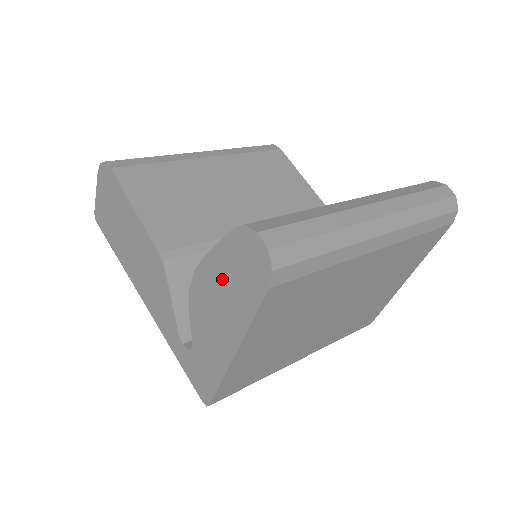
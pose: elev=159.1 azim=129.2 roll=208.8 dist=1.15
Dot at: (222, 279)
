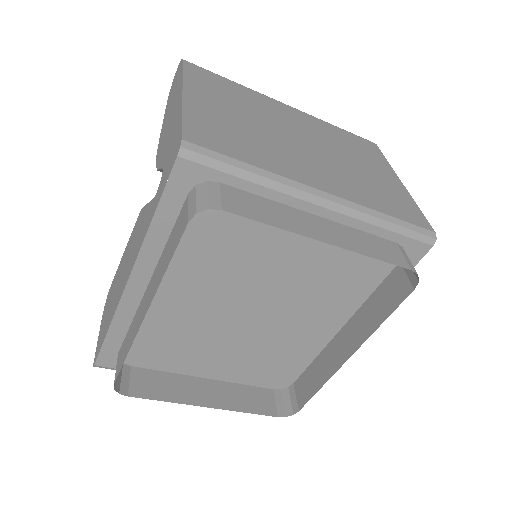
Dot at: (168, 113)
